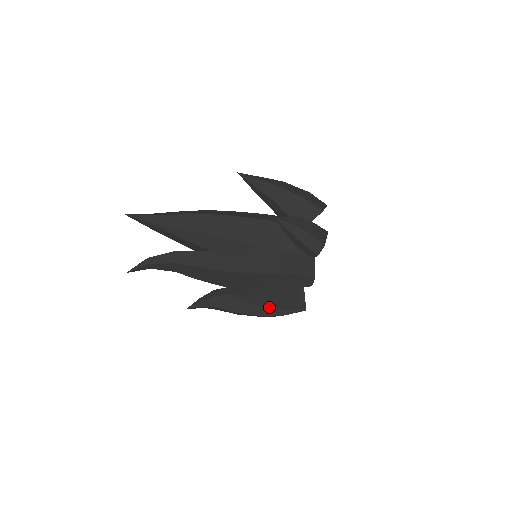
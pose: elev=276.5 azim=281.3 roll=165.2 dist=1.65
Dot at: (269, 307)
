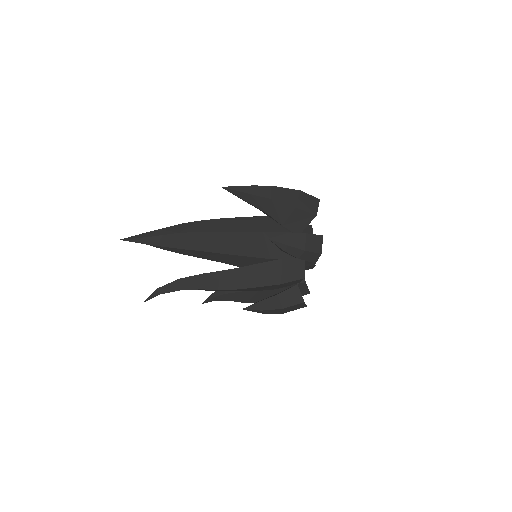
Dot at: (277, 313)
